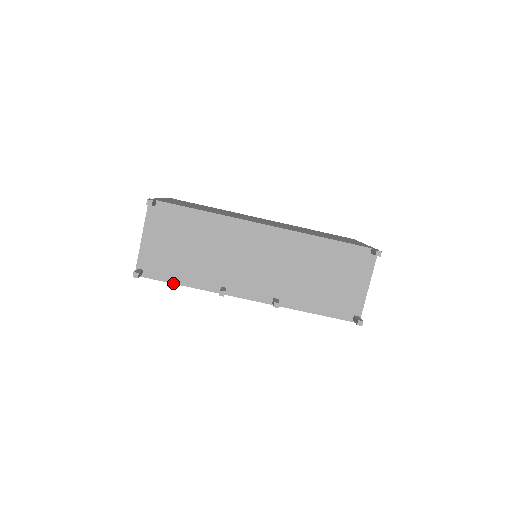
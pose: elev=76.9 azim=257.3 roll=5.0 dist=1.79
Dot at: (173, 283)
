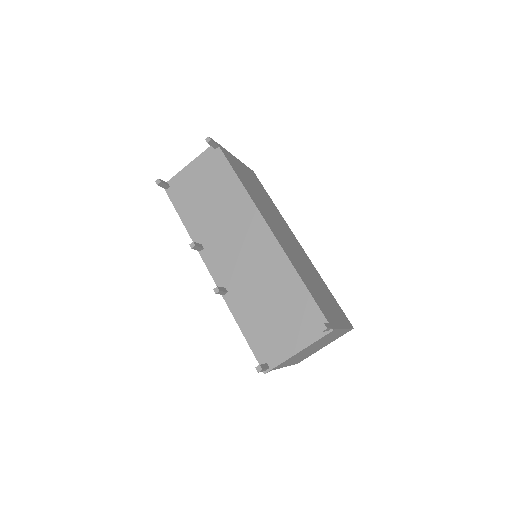
Dot at: (178, 213)
